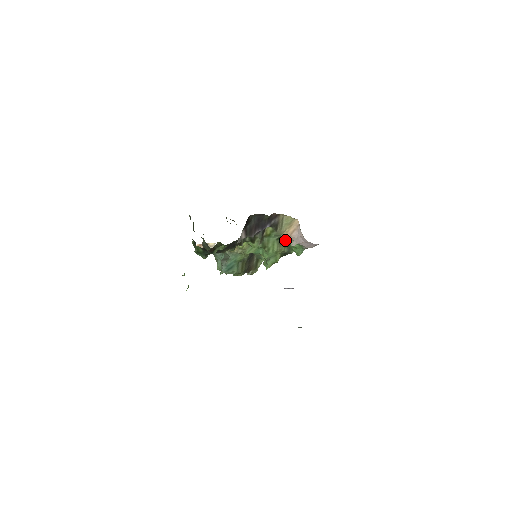
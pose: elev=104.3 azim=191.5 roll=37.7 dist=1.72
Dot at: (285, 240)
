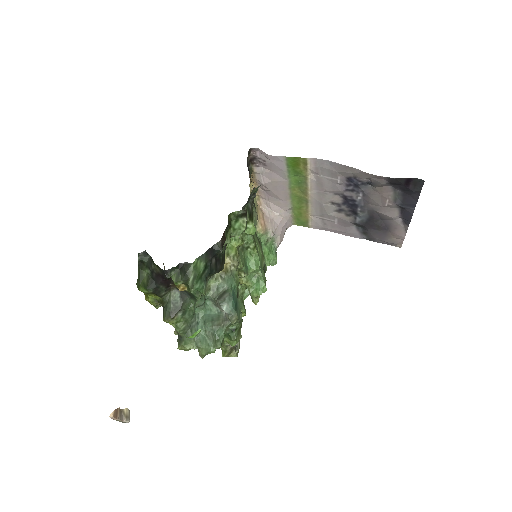
Dot at: (259, 238)
